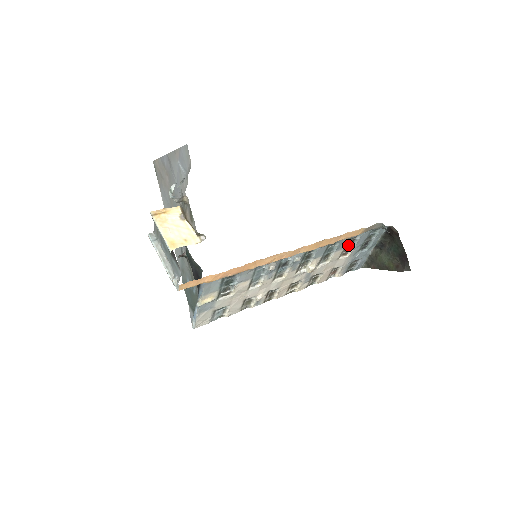
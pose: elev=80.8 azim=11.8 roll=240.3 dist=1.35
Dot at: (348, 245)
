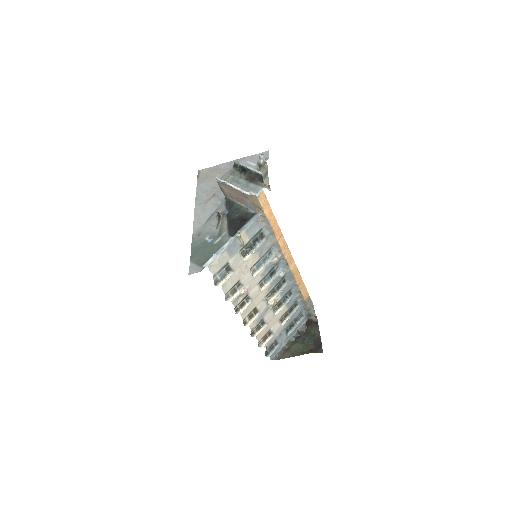
Dot at: (289, 311)
